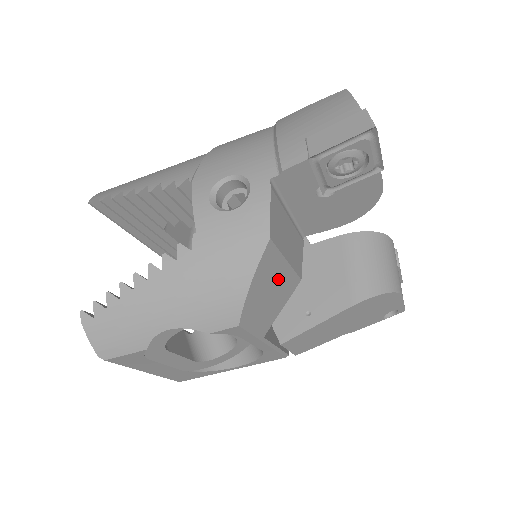
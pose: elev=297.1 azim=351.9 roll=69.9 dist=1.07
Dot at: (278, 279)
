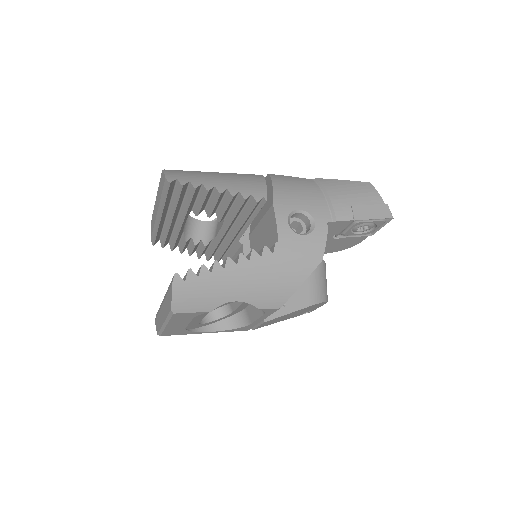
Dot at: occluded
